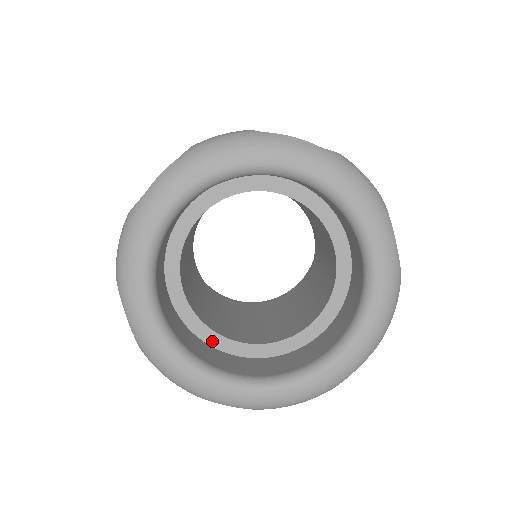
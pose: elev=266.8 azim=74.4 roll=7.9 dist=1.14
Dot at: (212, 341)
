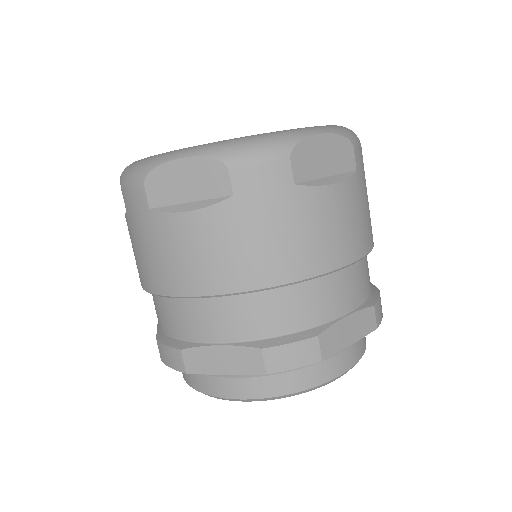
Dot at: occluded
